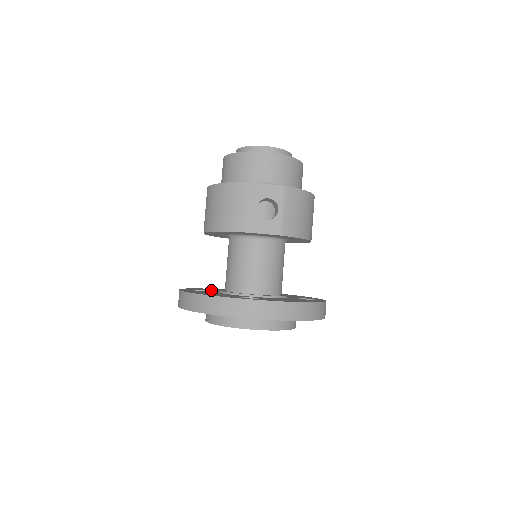
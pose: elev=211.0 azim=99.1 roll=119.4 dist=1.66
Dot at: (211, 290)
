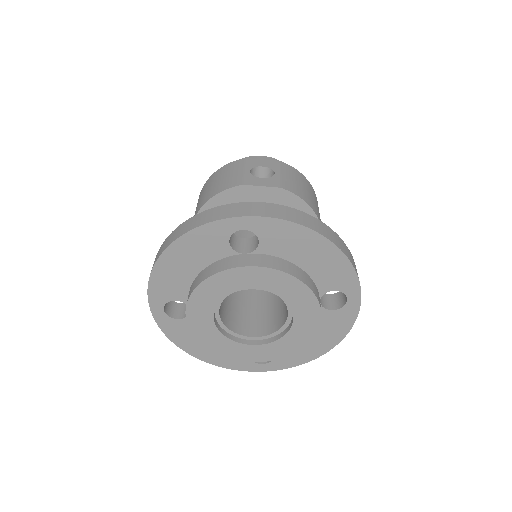
Dot at: occluded
